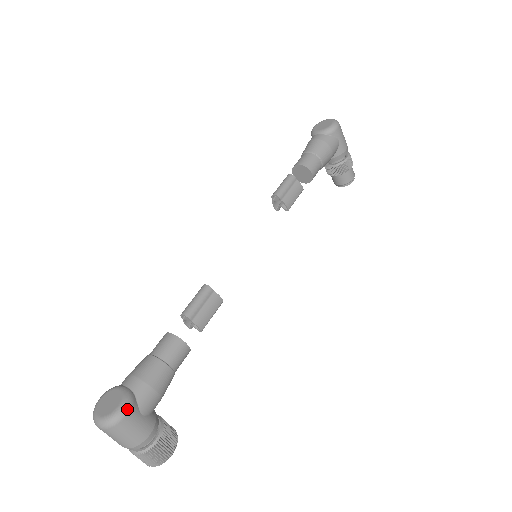
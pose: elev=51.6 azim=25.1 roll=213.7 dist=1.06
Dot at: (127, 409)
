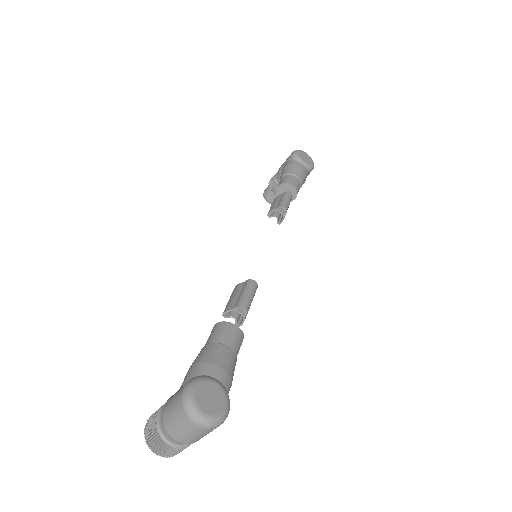
Dot at: occluded
